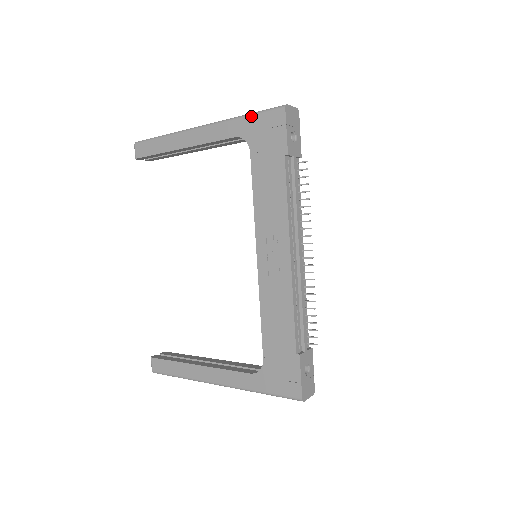
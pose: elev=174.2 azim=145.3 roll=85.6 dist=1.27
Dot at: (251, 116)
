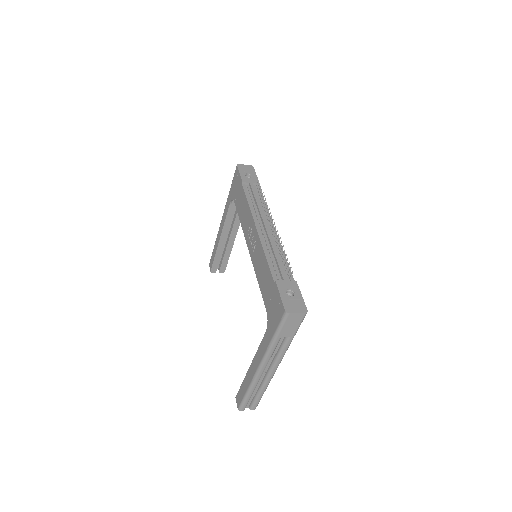
Dot at: (231, 186)
